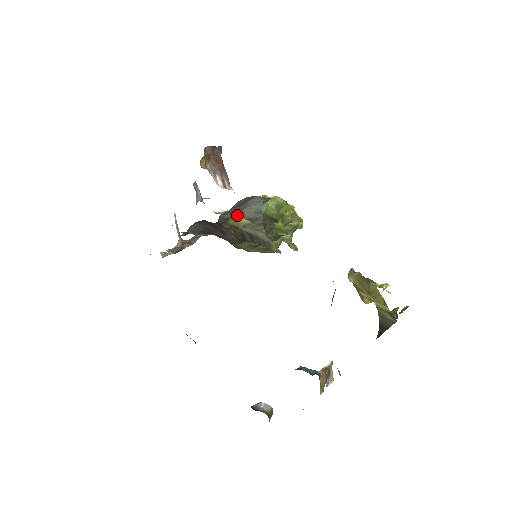
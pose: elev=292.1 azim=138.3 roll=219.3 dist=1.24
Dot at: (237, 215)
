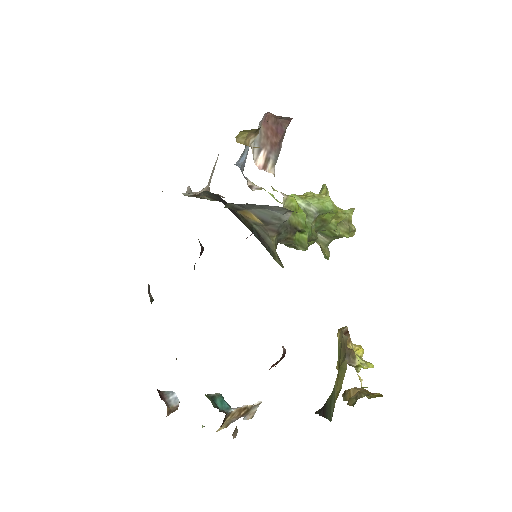
Dot at: (250, 210)
